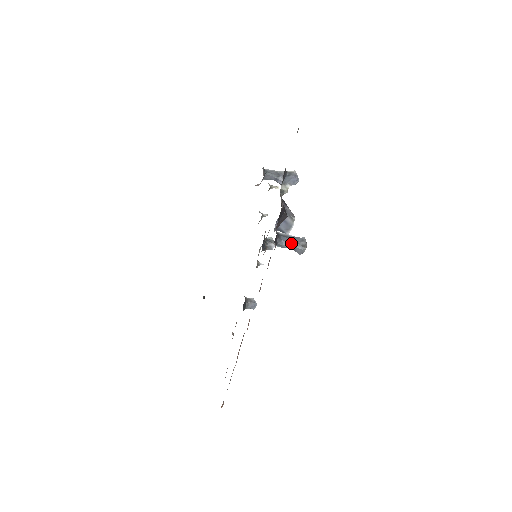
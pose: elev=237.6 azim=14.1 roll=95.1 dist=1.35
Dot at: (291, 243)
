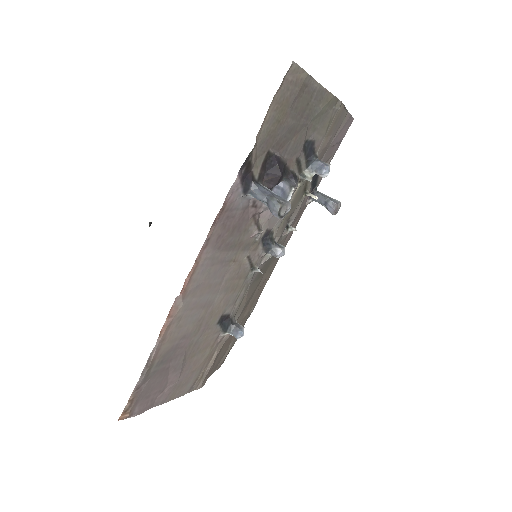
Dot at: (267, 195)
